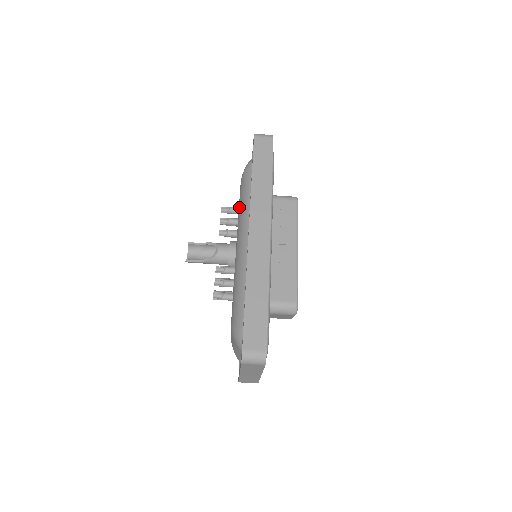
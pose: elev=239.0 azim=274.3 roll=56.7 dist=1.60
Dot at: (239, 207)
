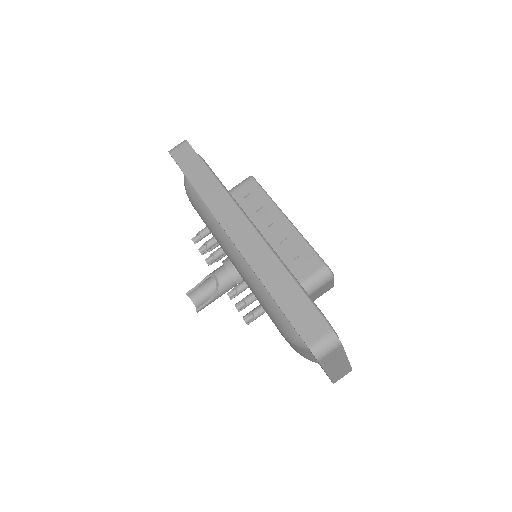
Dot at: (206, 225)
